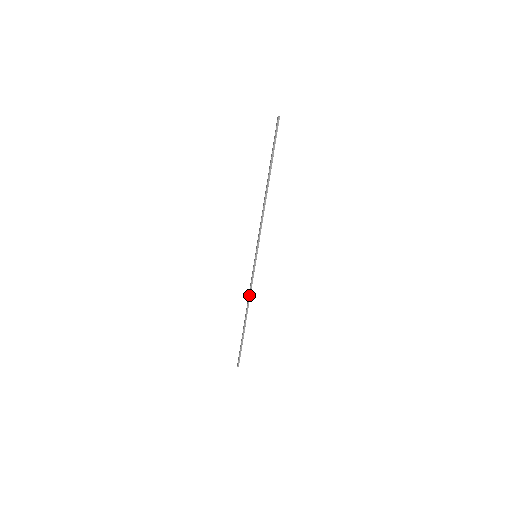
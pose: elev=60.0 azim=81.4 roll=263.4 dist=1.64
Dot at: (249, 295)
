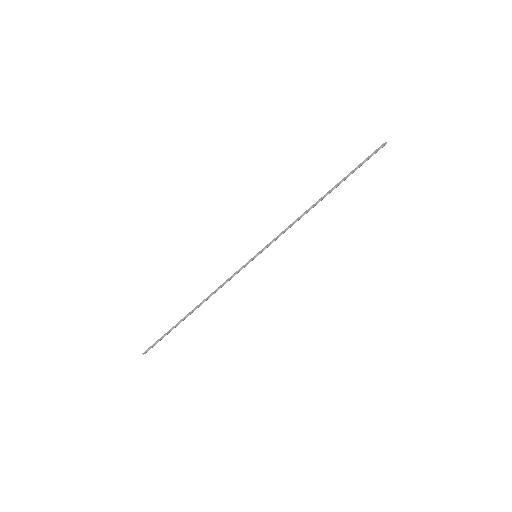
Dot at: (217, 289)
